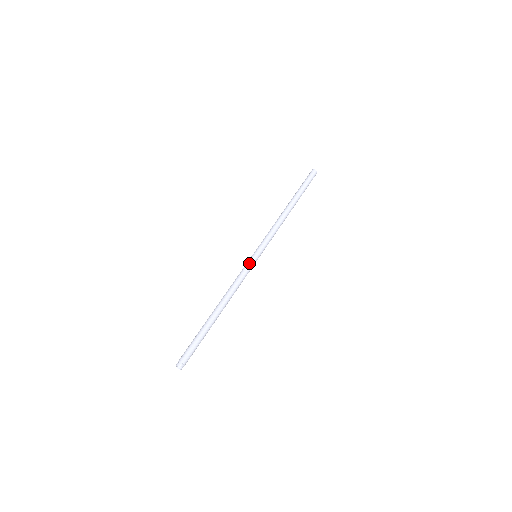
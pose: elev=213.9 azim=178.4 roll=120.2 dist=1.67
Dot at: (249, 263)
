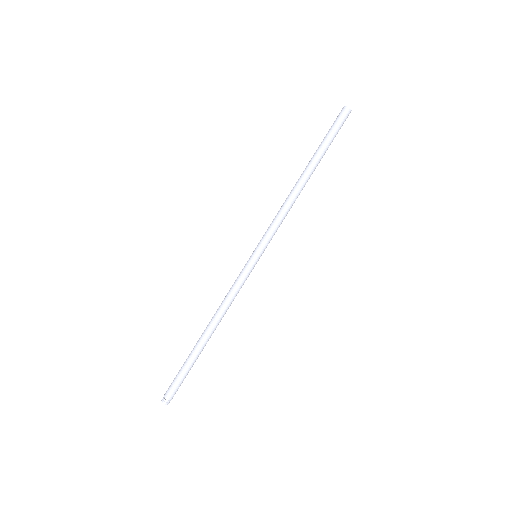
Dot at: (243, 268)
